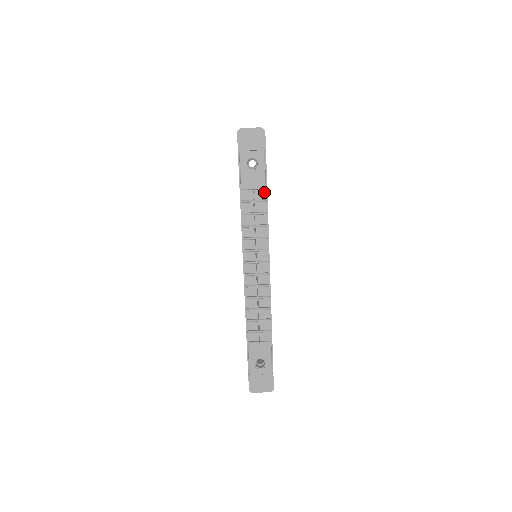
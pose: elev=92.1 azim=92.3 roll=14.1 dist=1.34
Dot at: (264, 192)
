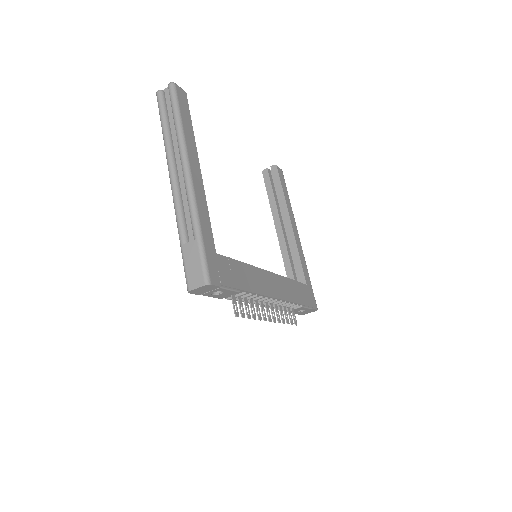
Dot at: (240, 291)
